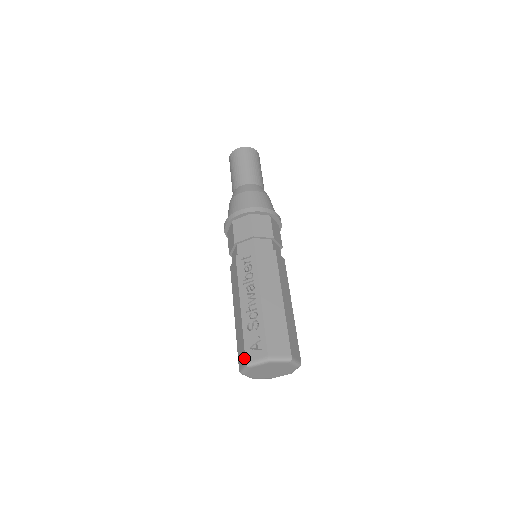
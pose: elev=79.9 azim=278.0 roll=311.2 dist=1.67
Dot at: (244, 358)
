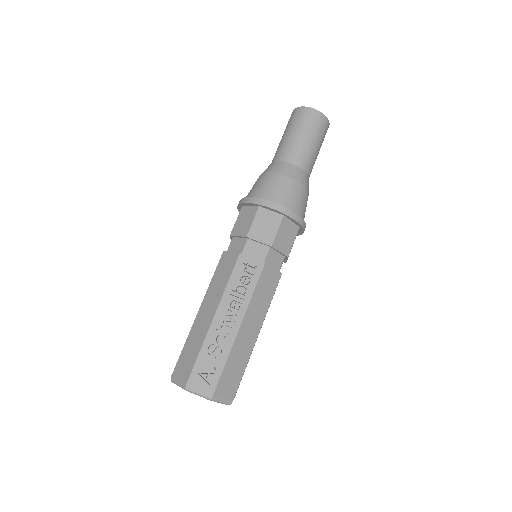
Dot at: (187, 378)
